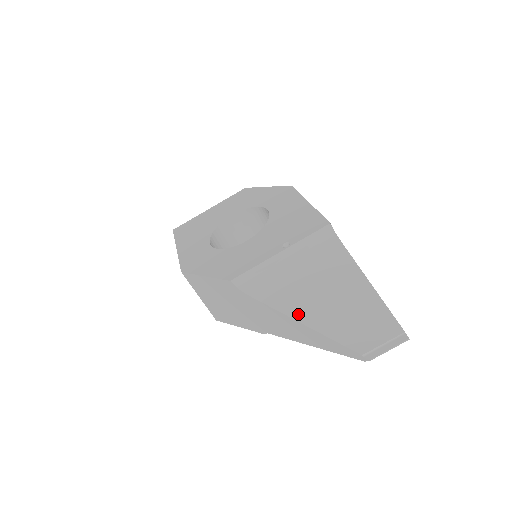
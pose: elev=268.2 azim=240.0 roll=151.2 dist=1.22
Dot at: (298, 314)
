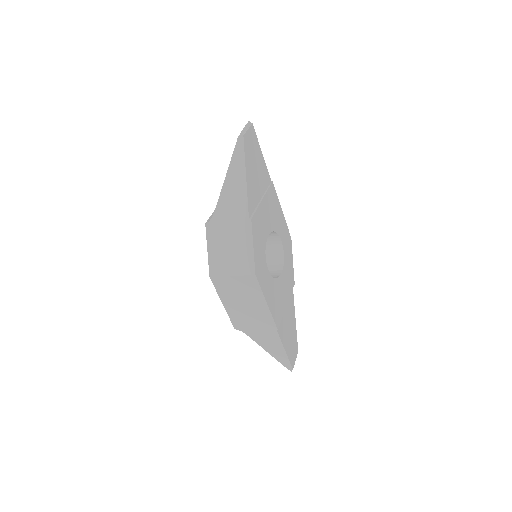
Dot at: (225, 180)
